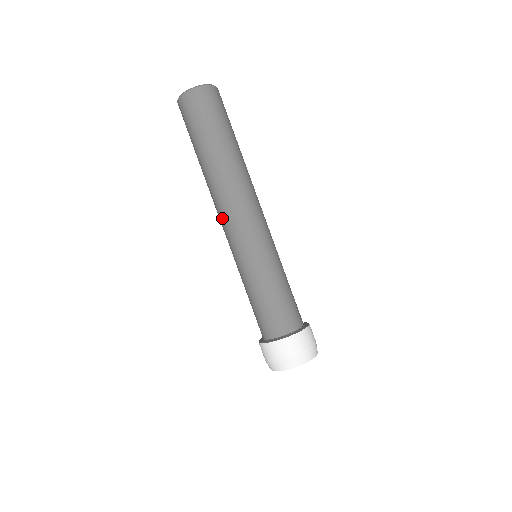
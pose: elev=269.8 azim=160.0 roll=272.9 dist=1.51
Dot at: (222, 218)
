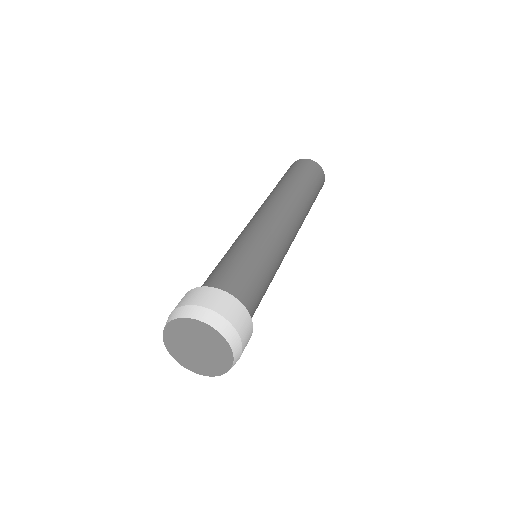
Dot at: occluded
